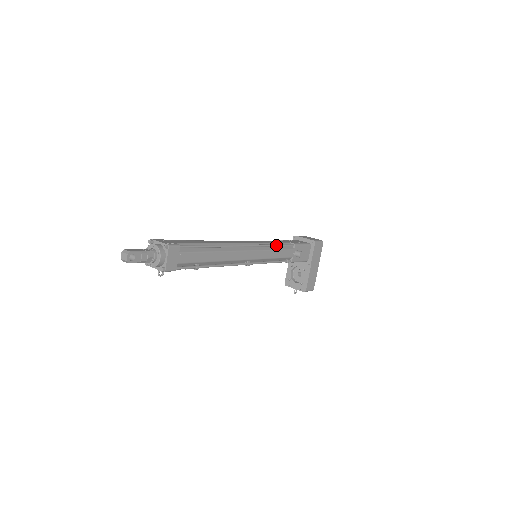
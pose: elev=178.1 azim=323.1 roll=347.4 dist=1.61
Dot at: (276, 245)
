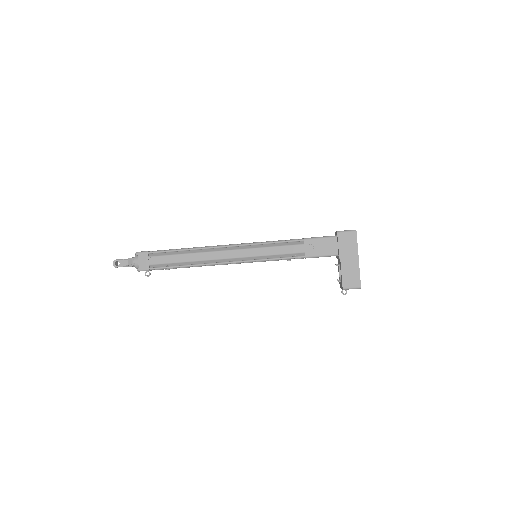
Dot at: (271, 242)
